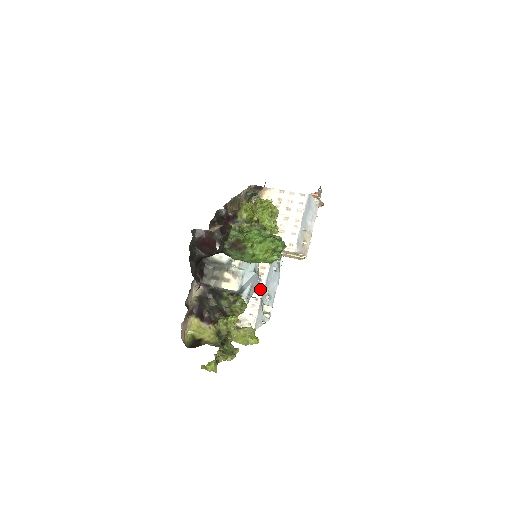
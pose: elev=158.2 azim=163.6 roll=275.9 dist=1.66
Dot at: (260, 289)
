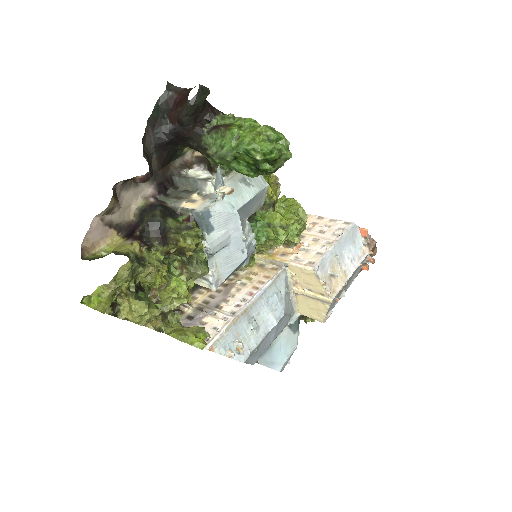
Dot at: (245, 302)
